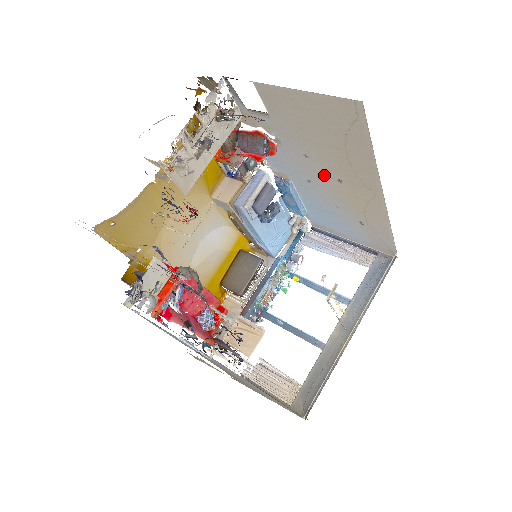
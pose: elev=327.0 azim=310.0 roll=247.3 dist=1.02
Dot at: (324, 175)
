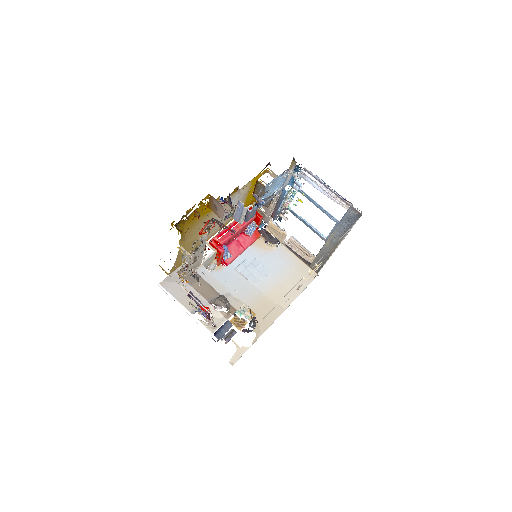
Dot at: occluded
